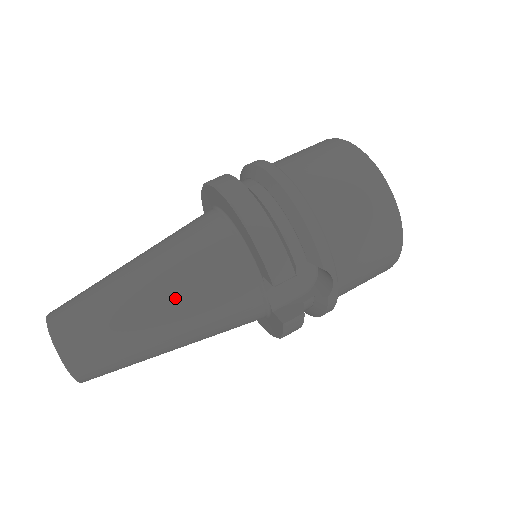
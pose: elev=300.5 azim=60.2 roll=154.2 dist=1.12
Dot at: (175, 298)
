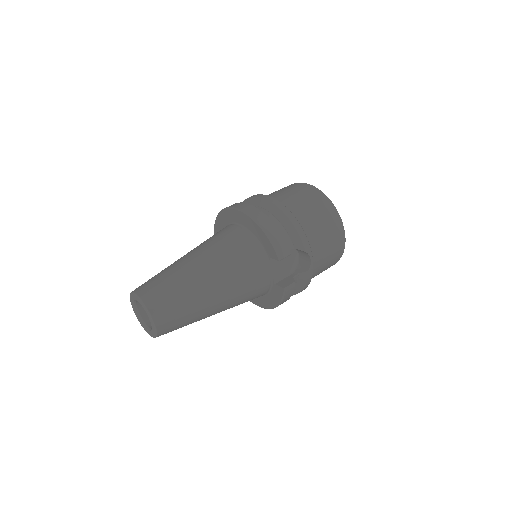
Dot at: (219, 273)
